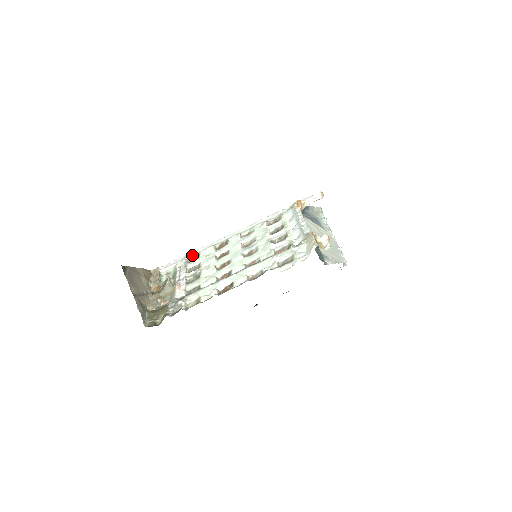
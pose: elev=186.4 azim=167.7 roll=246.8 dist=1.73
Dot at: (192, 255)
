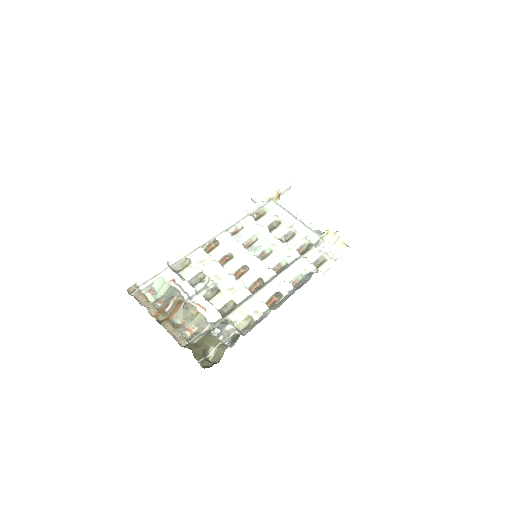
Dot at: (176, 262)
